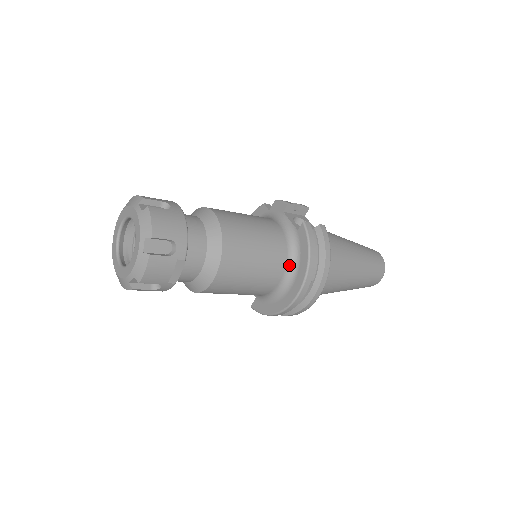
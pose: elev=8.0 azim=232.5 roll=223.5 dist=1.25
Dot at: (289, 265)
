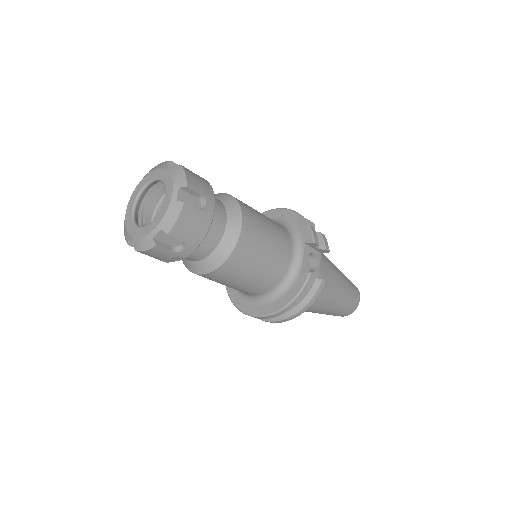
Dot at: (272, 292)
